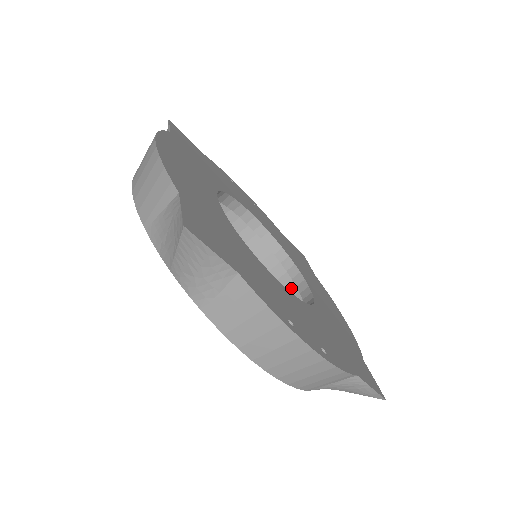
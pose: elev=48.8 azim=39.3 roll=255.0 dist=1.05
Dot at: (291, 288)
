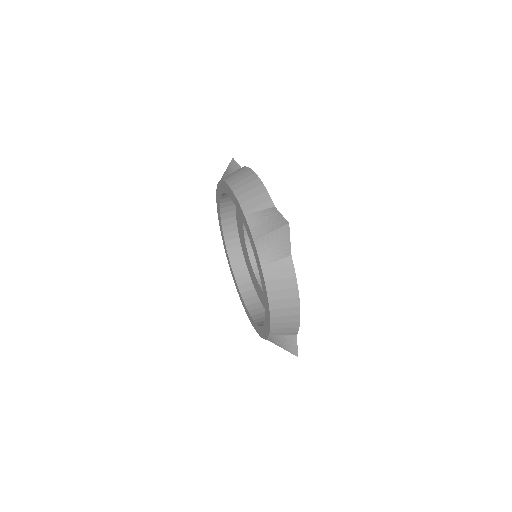
Dot at: (245, 286)
